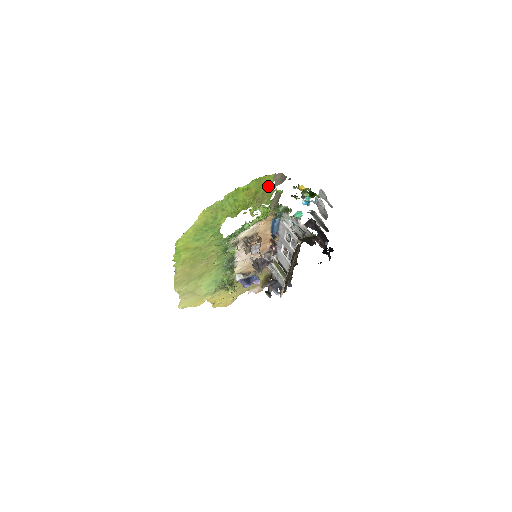
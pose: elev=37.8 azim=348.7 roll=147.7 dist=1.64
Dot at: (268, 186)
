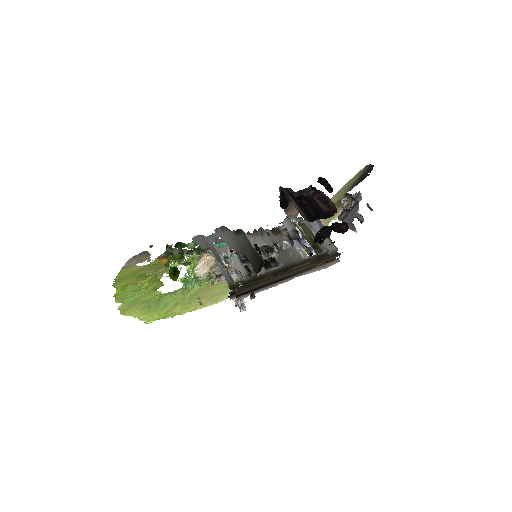
Dot at: (141, 267)
